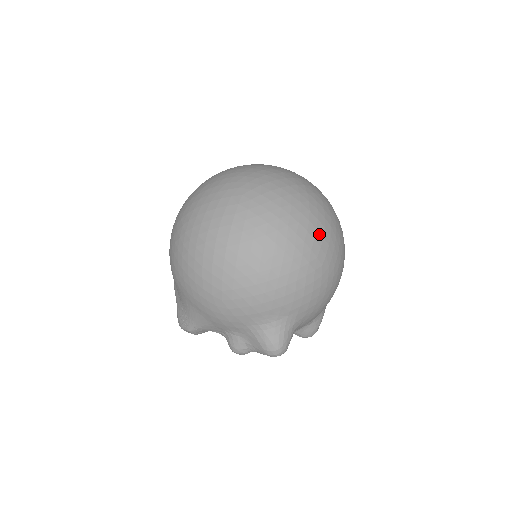
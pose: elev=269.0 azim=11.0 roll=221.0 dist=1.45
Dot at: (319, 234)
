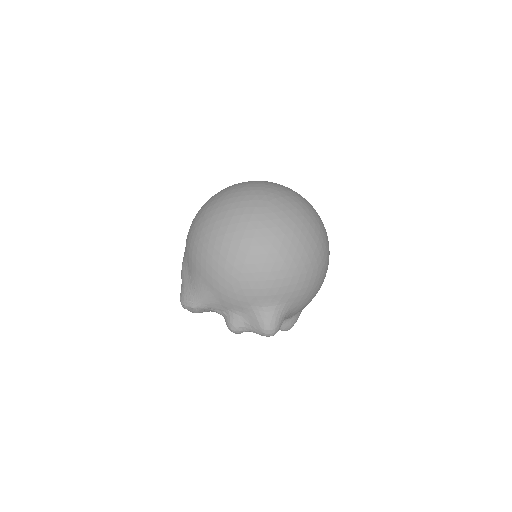
Dot at: (320, 243)
